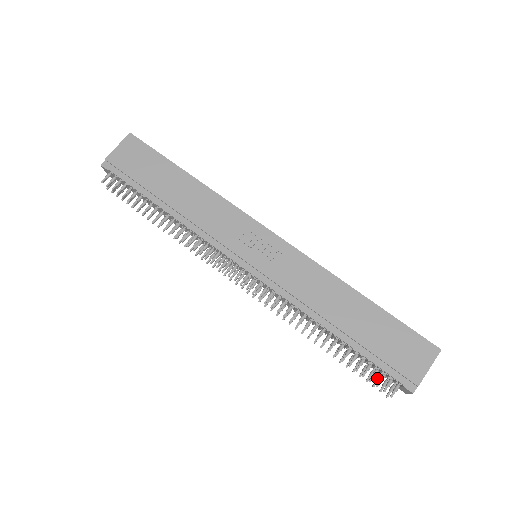
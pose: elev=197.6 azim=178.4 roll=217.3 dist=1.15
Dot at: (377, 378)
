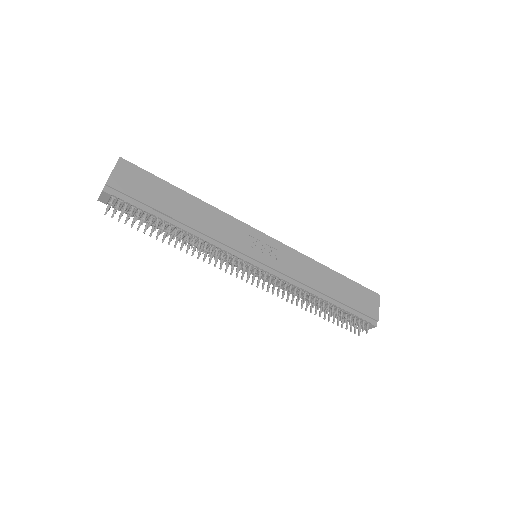
Dot at: (351, 325)
